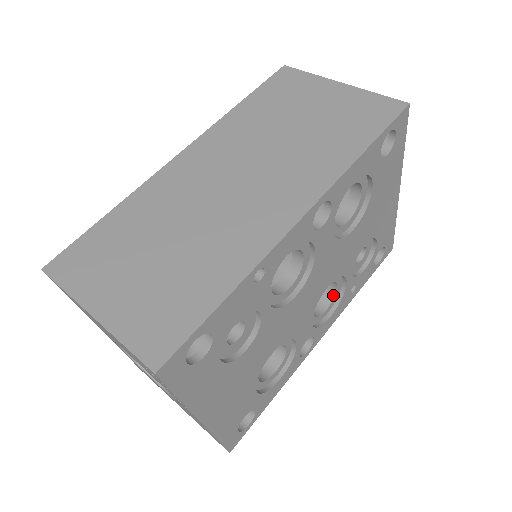
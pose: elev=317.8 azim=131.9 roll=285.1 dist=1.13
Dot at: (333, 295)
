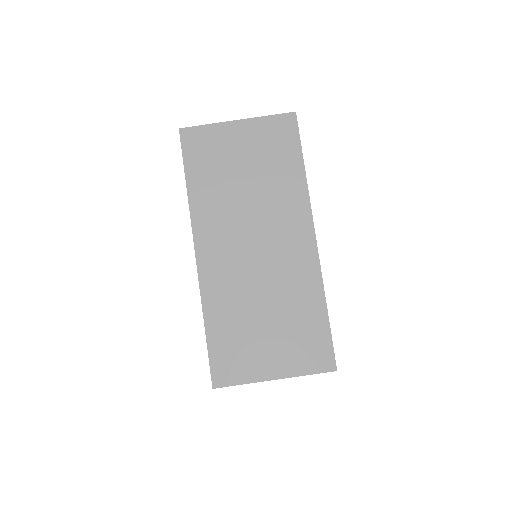
Dot at: occluded
